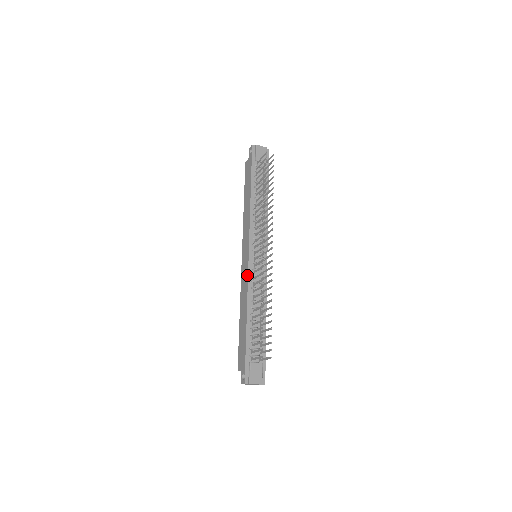
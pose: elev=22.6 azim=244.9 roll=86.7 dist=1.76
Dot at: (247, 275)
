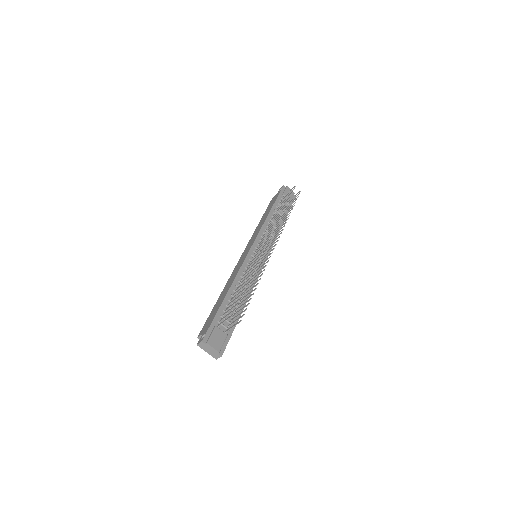
Dot at: (243, 261)
